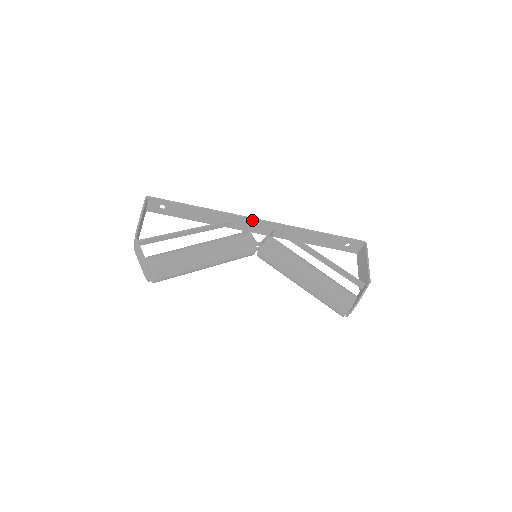
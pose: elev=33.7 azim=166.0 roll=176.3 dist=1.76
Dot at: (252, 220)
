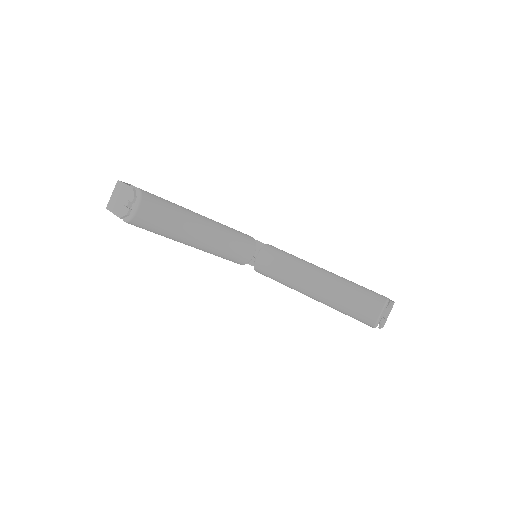
Dot at: occluded
